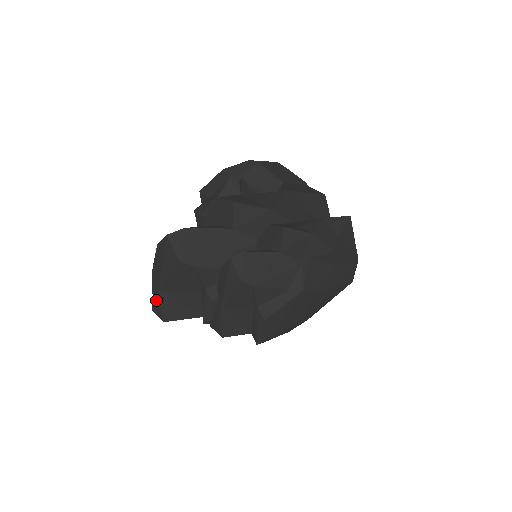
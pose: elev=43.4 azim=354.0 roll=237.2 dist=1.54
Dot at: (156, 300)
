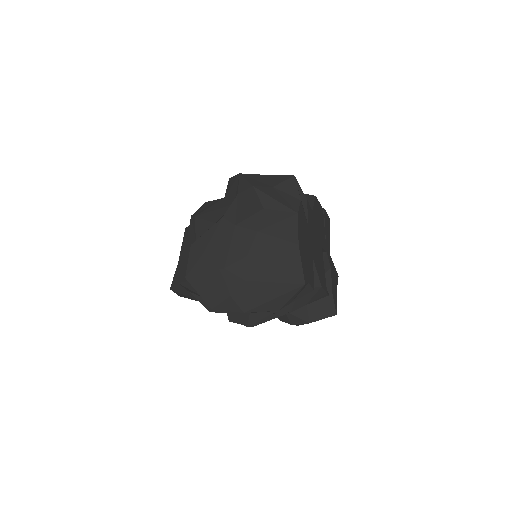
Dot at: occluded
